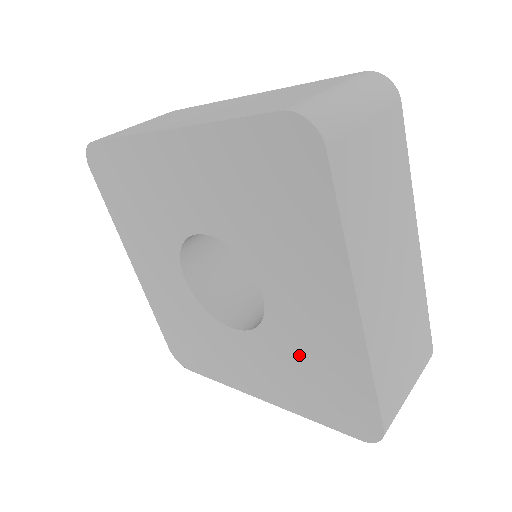
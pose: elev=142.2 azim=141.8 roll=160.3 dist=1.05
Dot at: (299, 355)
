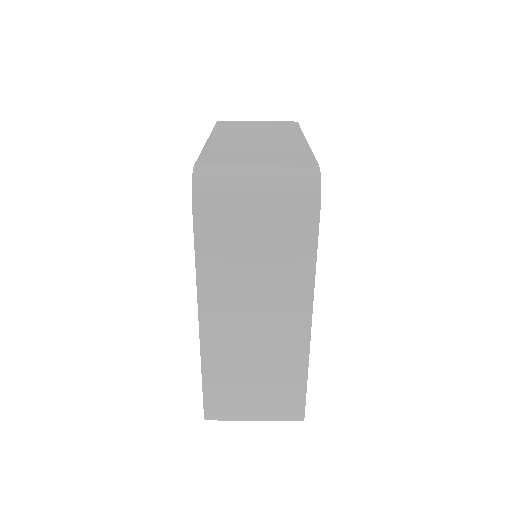
Dot at: occluded
